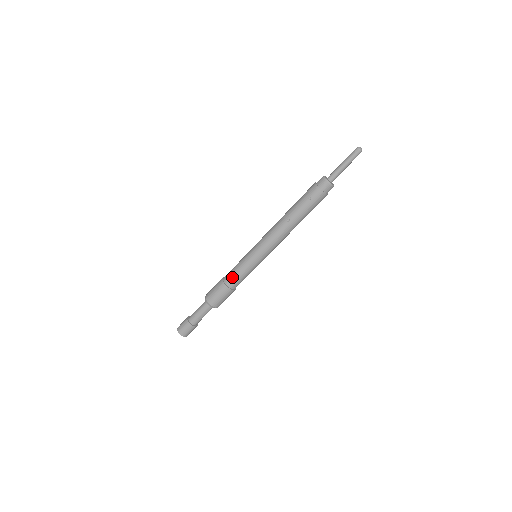
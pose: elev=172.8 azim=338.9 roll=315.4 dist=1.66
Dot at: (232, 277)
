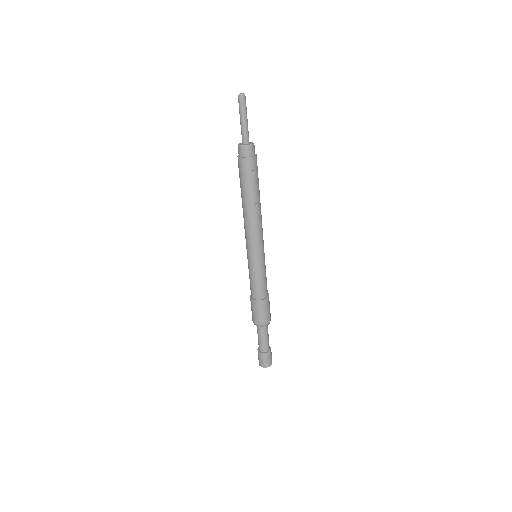
Dot at: (262, 289)
